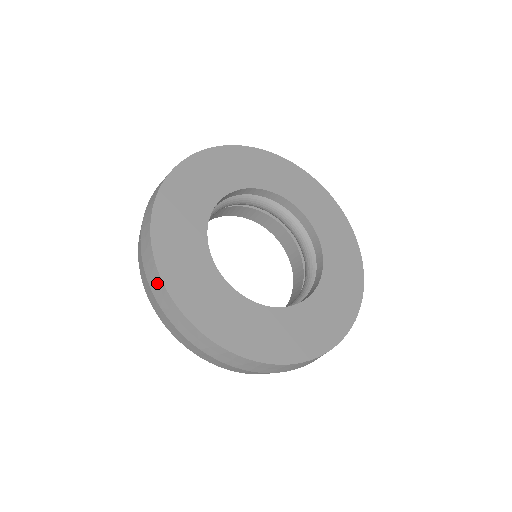
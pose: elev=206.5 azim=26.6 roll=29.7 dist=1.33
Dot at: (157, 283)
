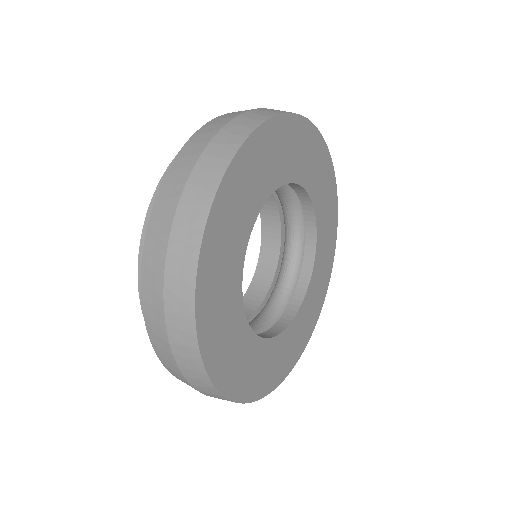
Dot at: occluded
